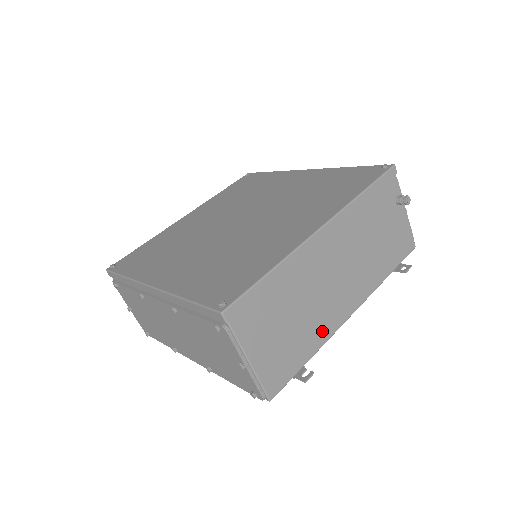
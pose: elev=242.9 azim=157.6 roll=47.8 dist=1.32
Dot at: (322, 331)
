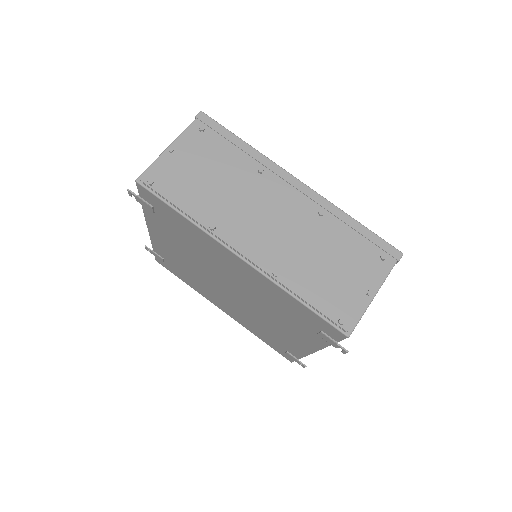
Dot at: occluded
